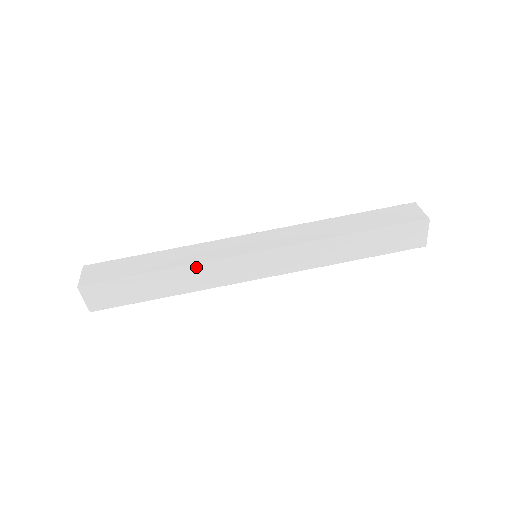
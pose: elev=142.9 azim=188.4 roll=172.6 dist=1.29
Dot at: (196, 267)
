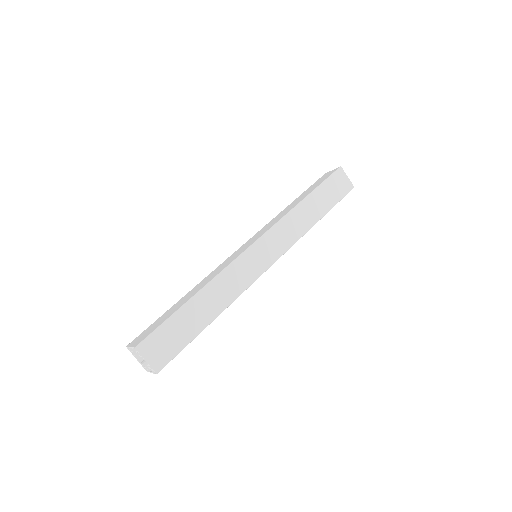
Dot at: (220, 277)
